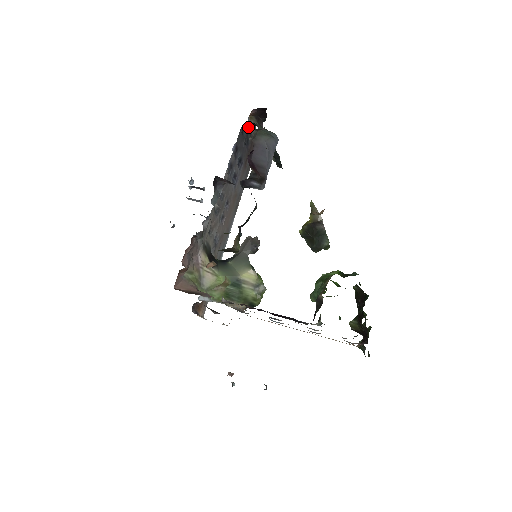
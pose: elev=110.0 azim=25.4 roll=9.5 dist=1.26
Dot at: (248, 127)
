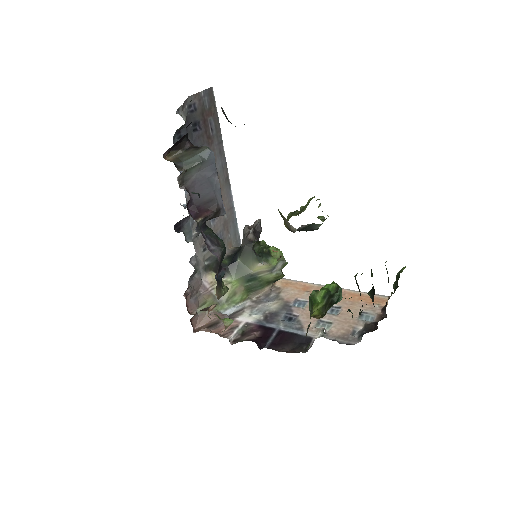
Dot at: (182, 126)
